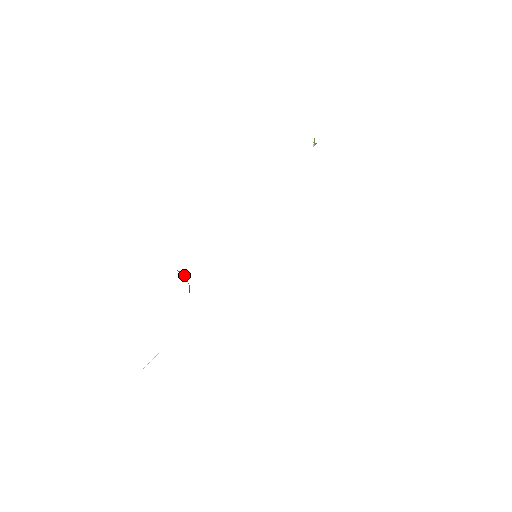
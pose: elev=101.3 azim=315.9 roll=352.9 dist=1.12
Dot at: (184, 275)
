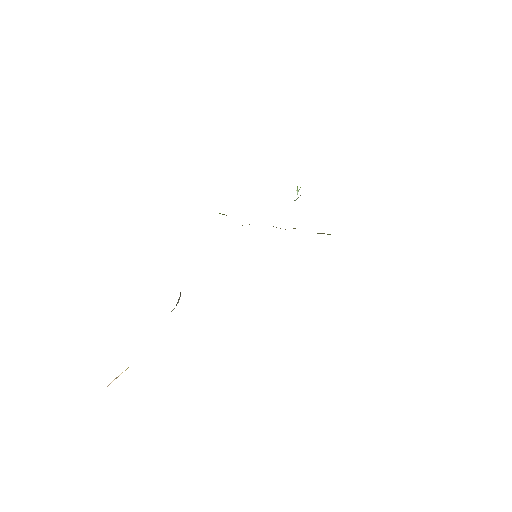
Dot at: occluded
